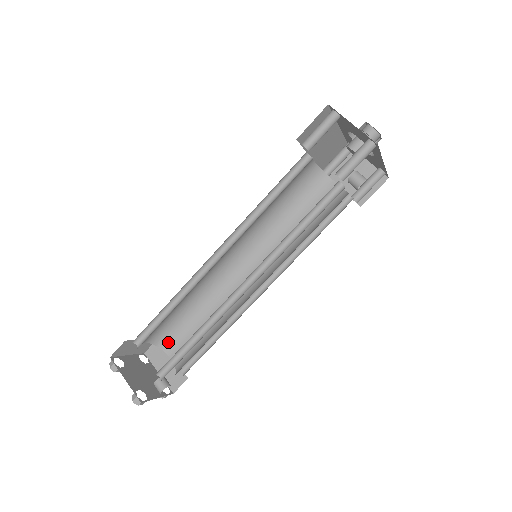
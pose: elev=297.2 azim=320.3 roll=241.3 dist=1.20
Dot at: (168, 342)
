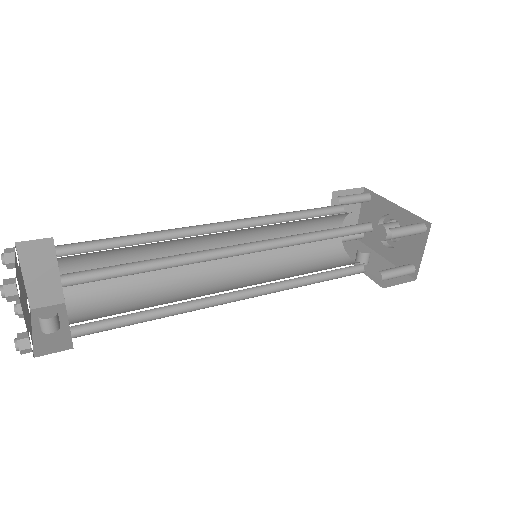
Dot at: (74, 259)
